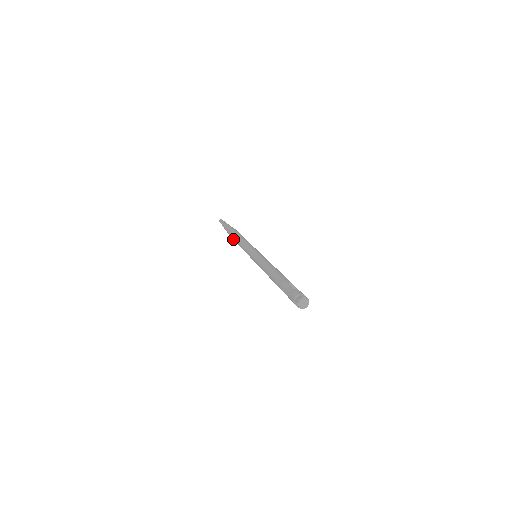
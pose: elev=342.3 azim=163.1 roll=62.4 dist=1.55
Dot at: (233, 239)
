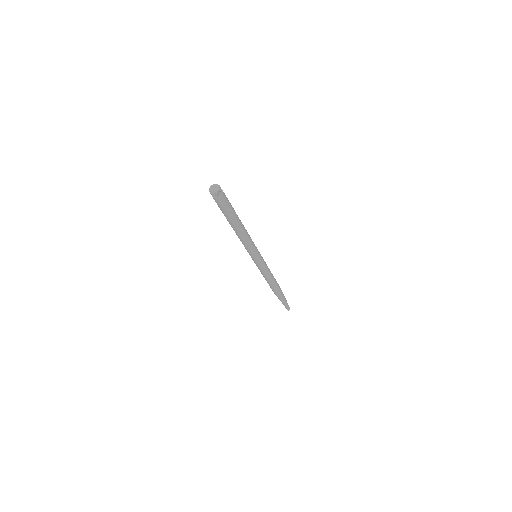
Dot at: (272, 288)
